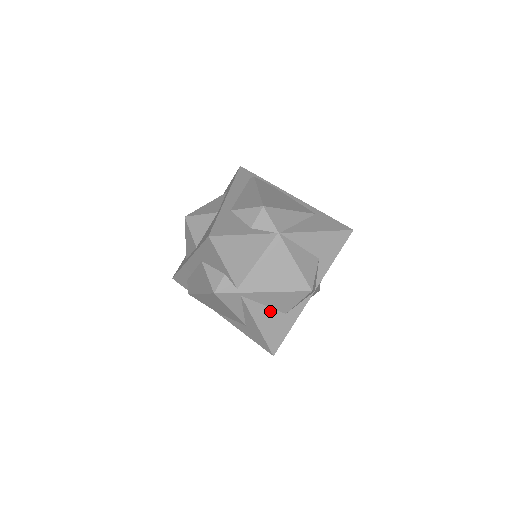
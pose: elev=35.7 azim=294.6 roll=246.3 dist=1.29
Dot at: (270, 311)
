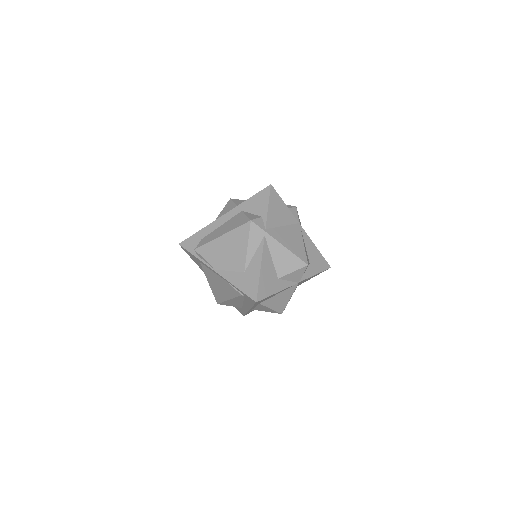
Dot at: (272, 266)
